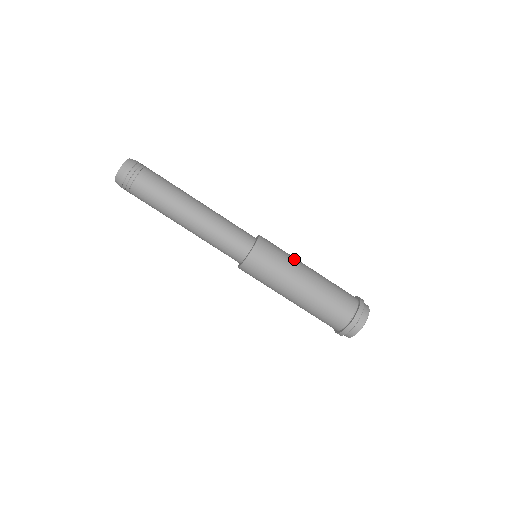
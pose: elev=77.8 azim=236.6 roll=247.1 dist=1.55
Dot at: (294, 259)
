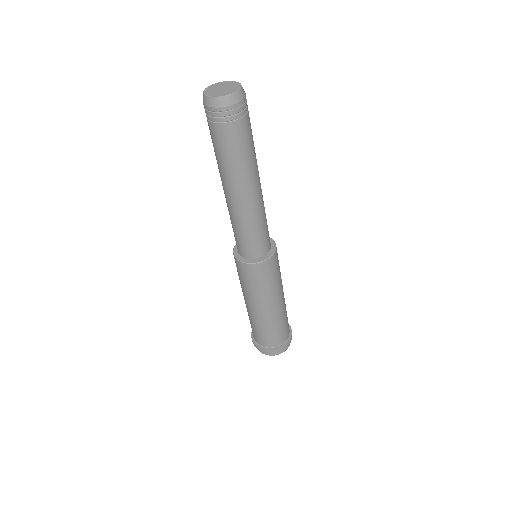
Dot at: occluded
